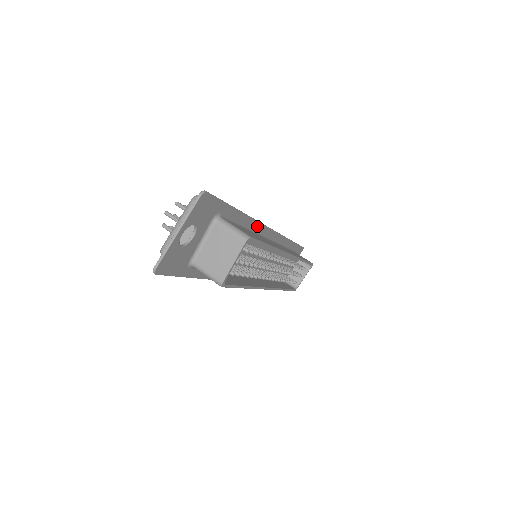
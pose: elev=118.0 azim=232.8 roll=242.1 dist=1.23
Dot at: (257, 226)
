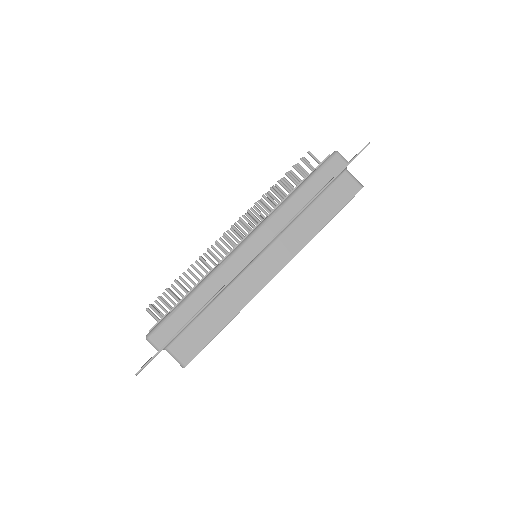
Dot at: (226, 286)
